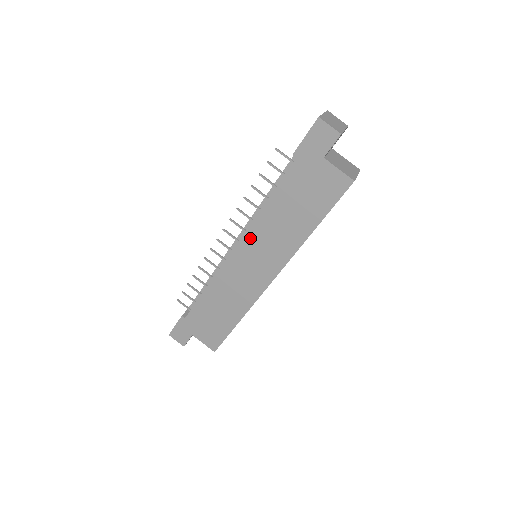
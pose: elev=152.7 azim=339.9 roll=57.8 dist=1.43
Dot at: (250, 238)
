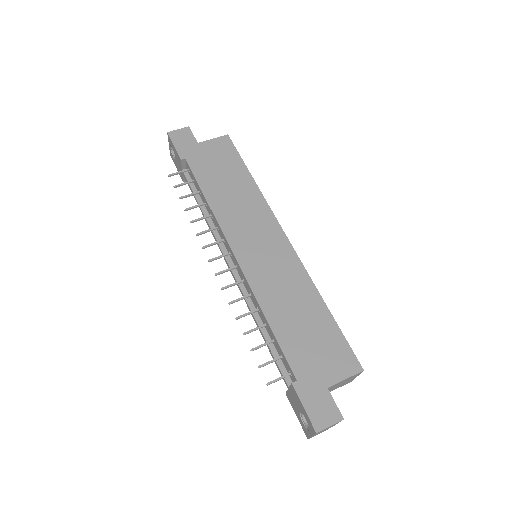
Dot at: (231, 232)
